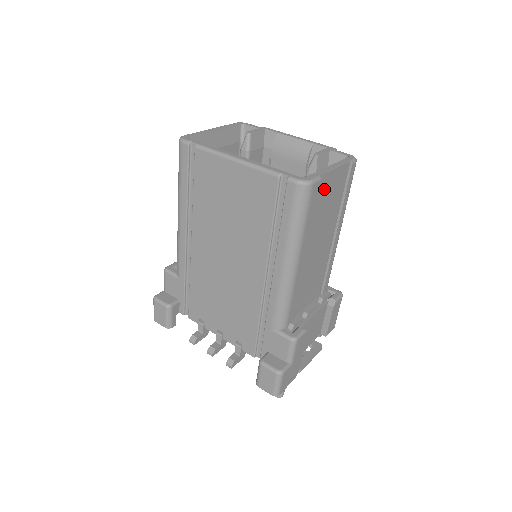
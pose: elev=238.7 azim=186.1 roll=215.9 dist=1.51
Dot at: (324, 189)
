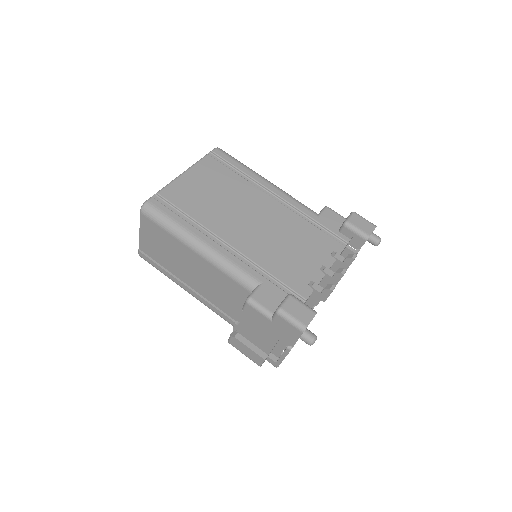
Dot at: occluded
